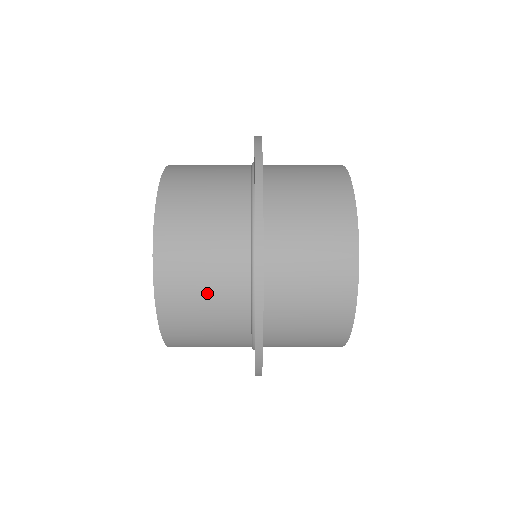
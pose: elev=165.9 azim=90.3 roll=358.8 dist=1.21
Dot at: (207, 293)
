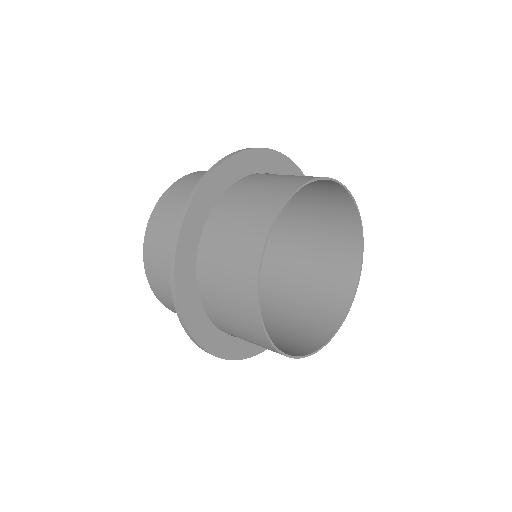
Dot at: (168, 259)
